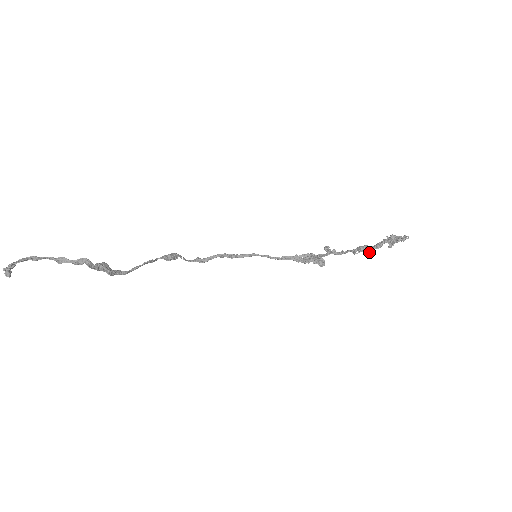
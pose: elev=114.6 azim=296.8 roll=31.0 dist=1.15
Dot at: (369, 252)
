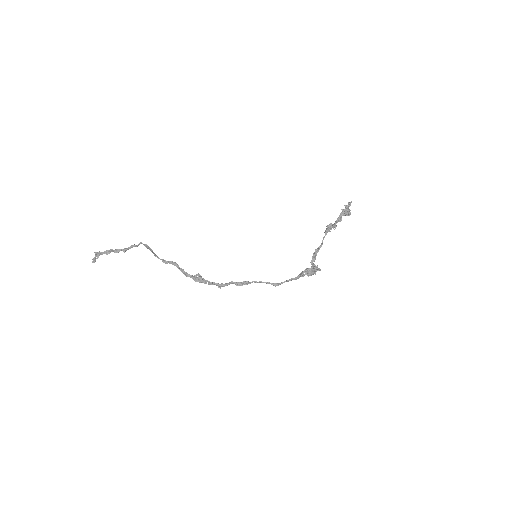
Dot at: (334, 225)
